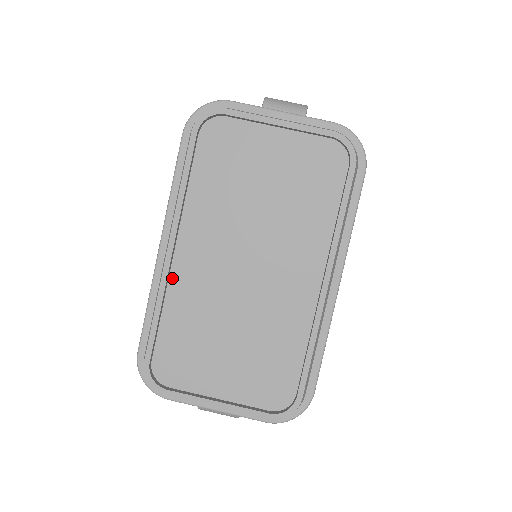
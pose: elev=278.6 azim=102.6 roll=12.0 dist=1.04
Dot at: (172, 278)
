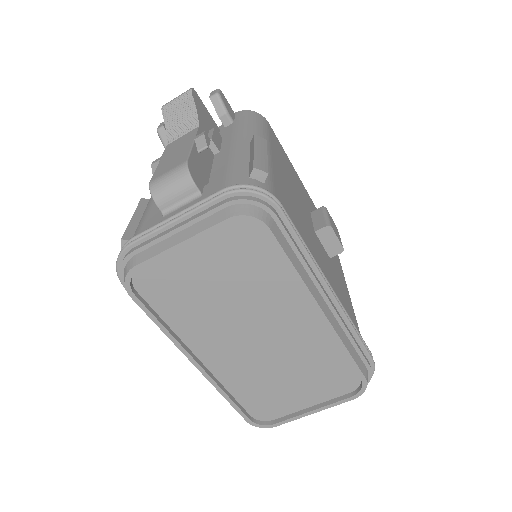
Dot at: (215, 374)
